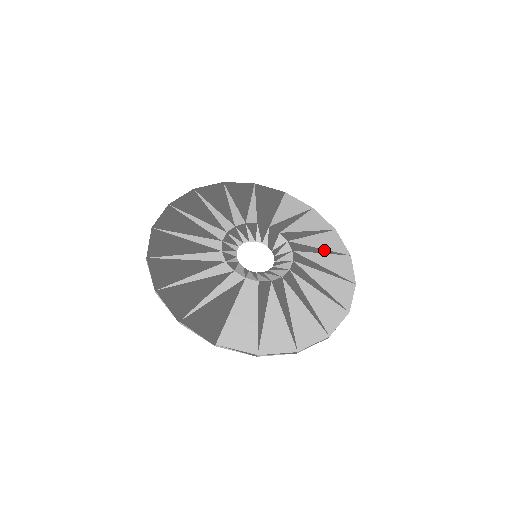
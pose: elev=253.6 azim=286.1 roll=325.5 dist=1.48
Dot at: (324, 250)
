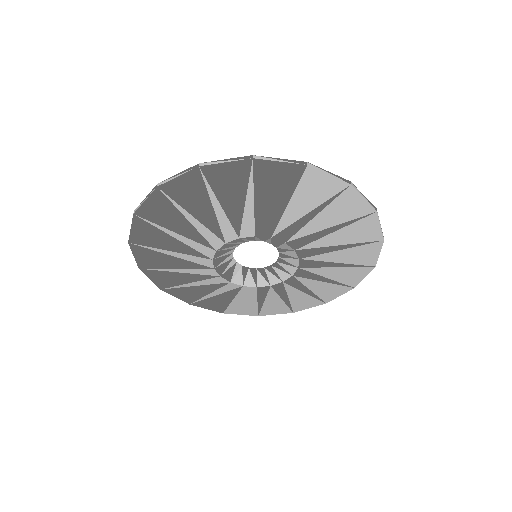
Dot at: (345, 246)
